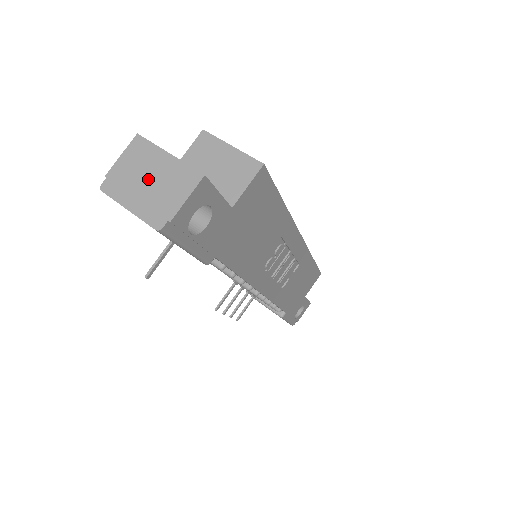
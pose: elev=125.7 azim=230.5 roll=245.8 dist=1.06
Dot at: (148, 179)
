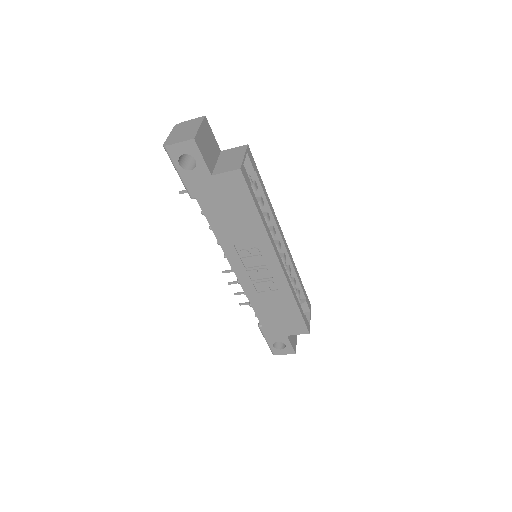
Dot at: (185, 130)
